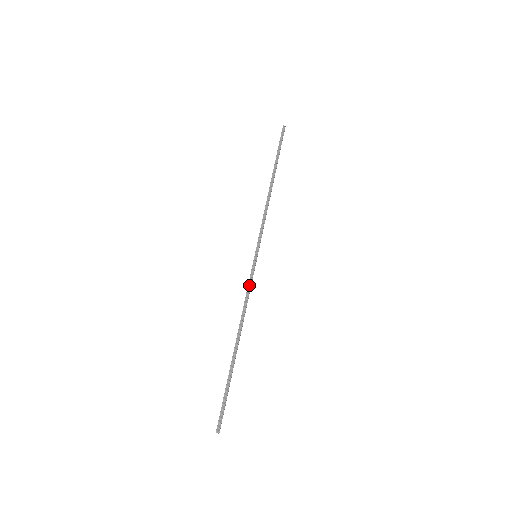
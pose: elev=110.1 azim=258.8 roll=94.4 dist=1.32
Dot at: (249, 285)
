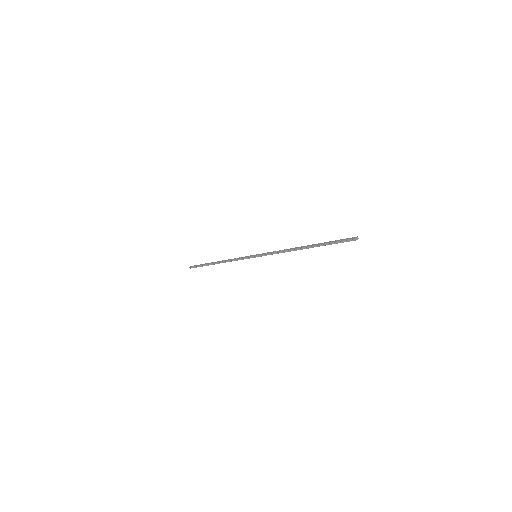
Dot at: (241, 259)
